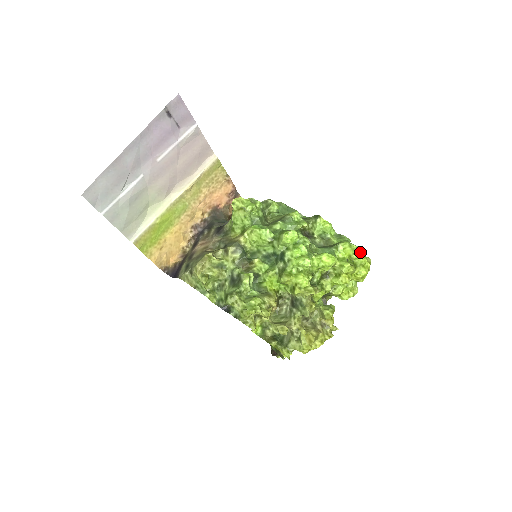
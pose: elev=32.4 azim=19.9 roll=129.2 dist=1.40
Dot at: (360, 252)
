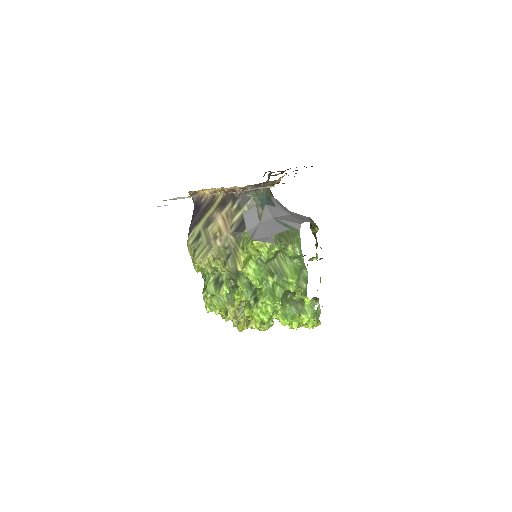
Dot at: (314, 324)
